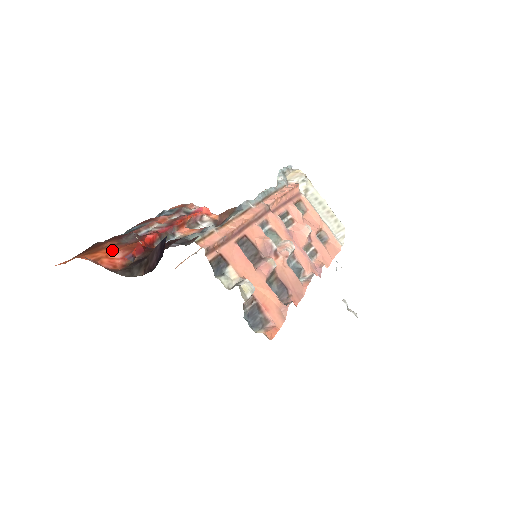
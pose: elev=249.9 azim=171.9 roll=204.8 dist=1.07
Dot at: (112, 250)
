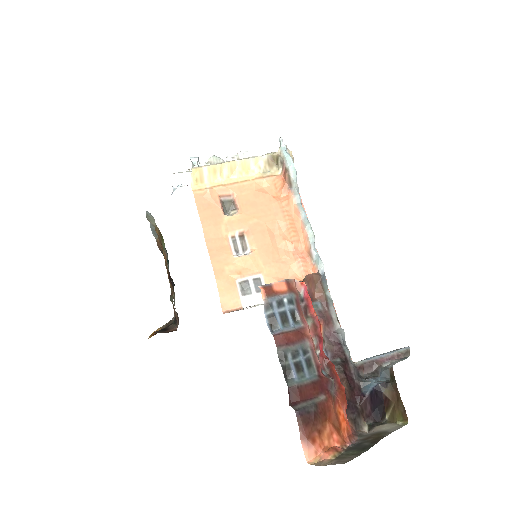
Dot at: (342, 412)
